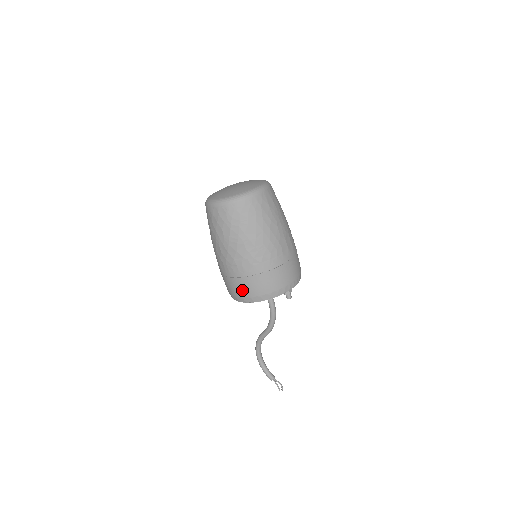
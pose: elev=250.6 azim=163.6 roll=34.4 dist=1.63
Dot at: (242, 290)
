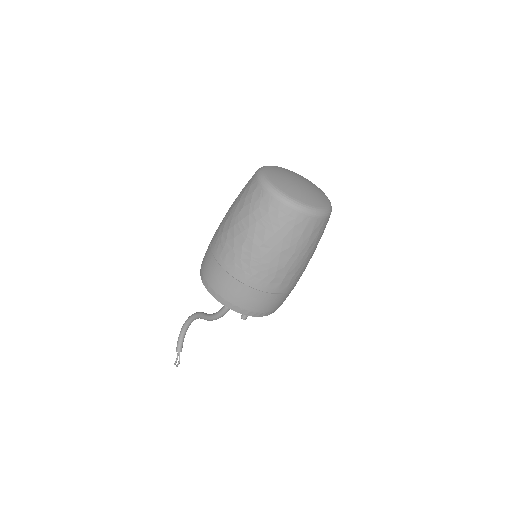
Dot at: (209, 271)
